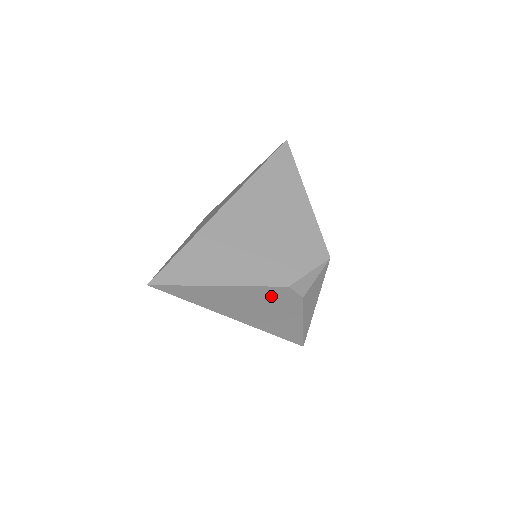
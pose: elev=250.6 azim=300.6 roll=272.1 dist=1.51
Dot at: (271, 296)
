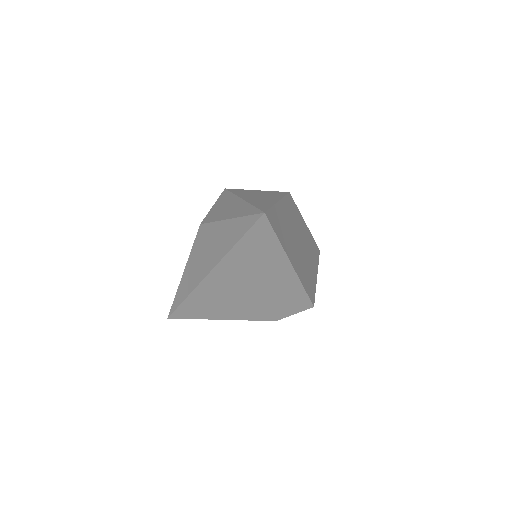
Dot at: occluded
